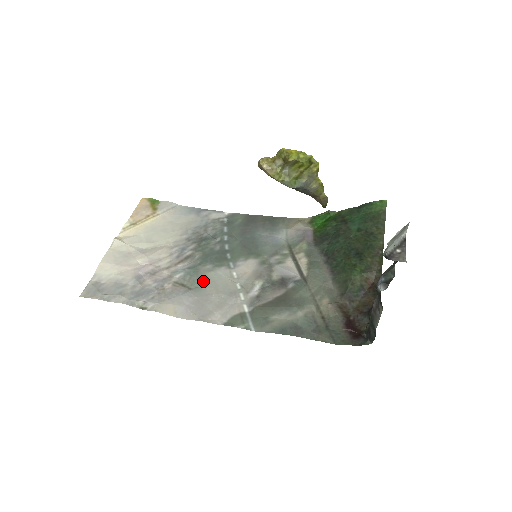
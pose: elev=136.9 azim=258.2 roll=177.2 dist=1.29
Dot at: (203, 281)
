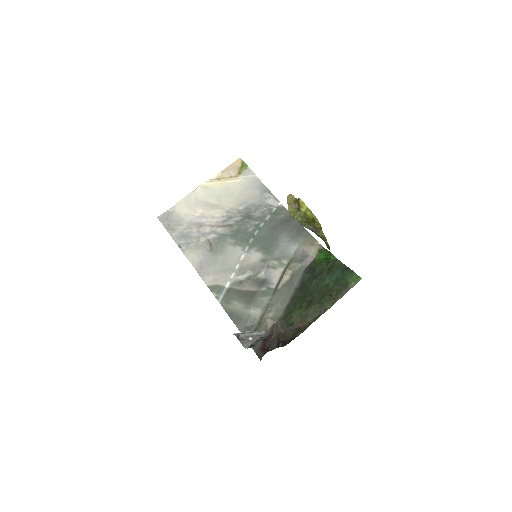
Dot at: (222, 250)
